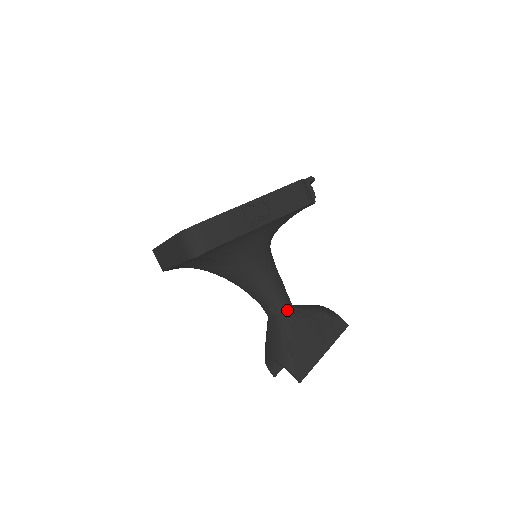
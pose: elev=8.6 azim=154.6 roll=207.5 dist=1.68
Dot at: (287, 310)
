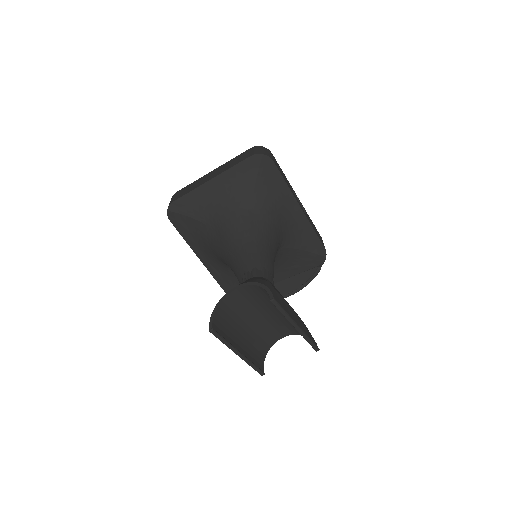
Dot at: (272, 283)
